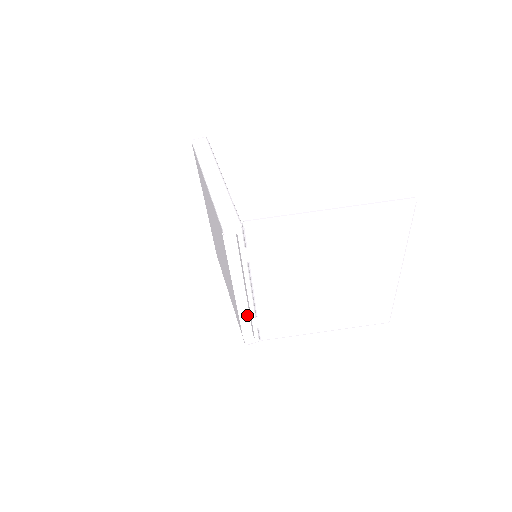
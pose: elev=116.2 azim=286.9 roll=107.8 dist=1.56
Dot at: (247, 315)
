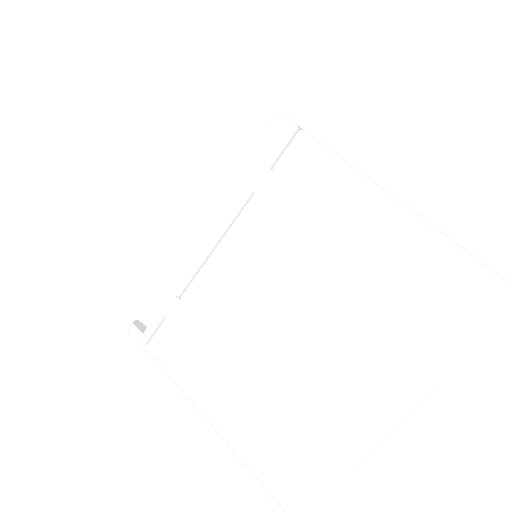
Dot at: occluded
